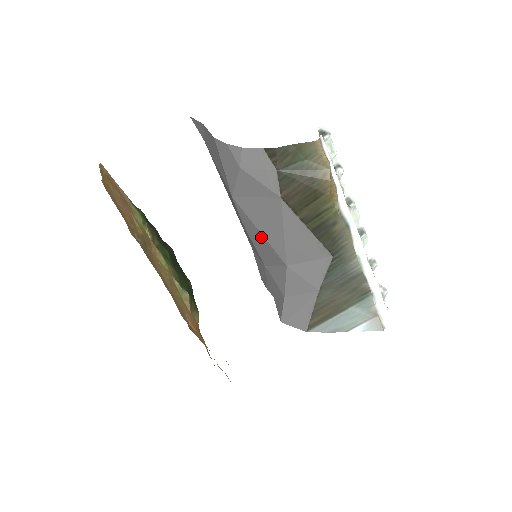
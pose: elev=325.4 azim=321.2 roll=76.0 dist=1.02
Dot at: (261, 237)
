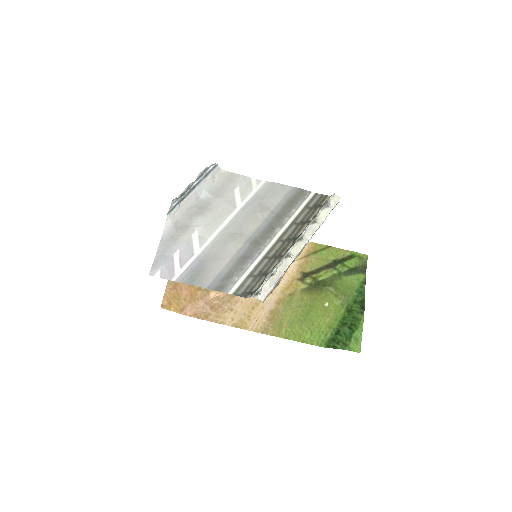
Dot at: occluded
